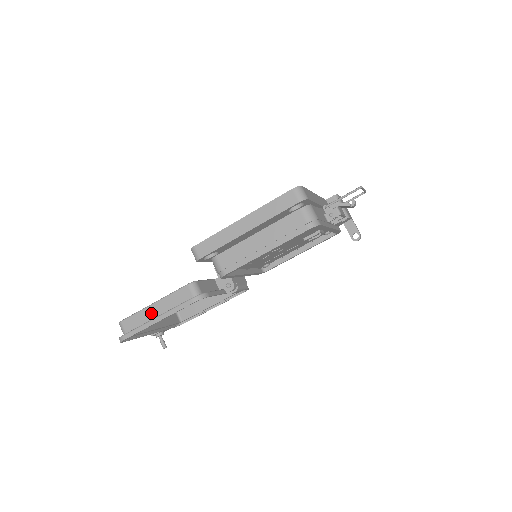
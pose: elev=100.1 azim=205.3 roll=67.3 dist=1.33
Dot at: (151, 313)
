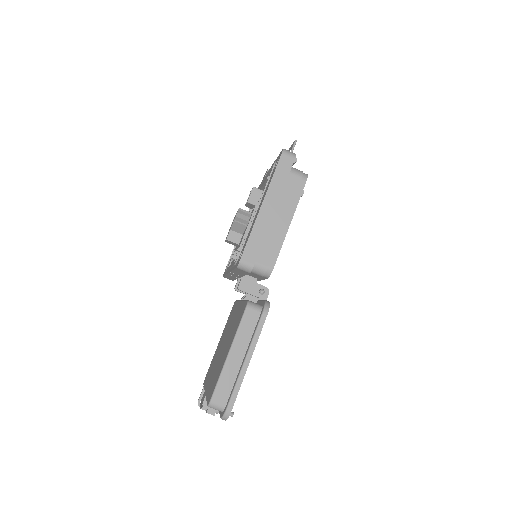
Dot at: (234, 363)
